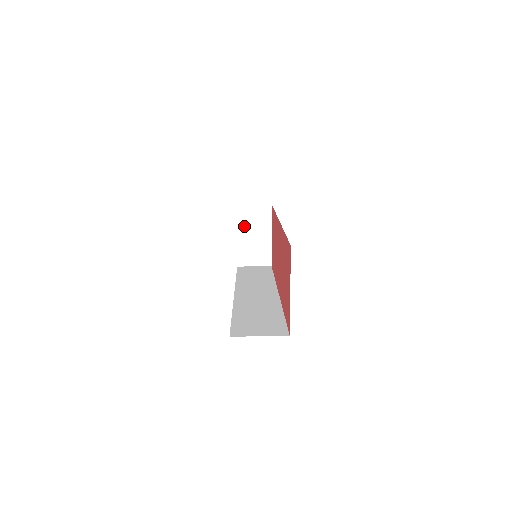
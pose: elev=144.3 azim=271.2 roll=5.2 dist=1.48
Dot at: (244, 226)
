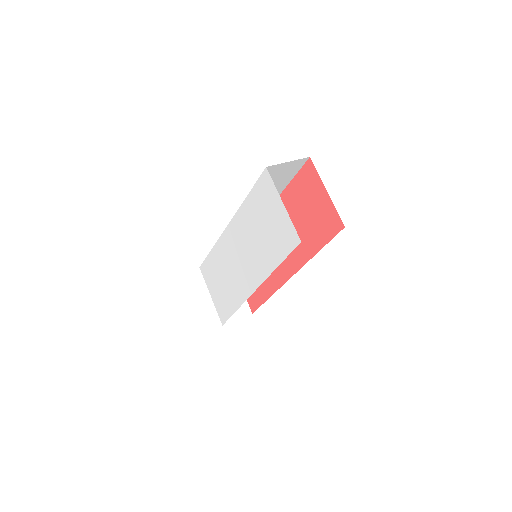
Dot at: occluded
